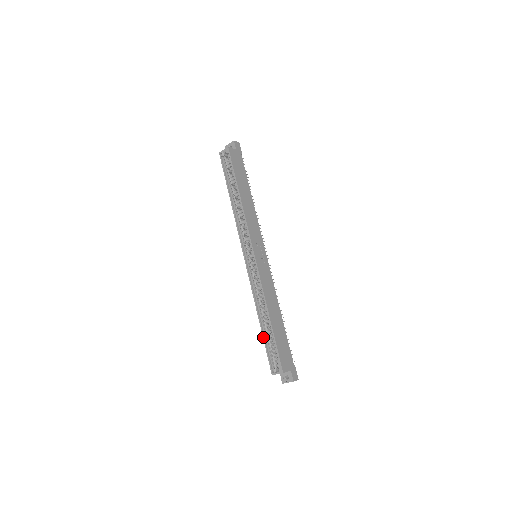
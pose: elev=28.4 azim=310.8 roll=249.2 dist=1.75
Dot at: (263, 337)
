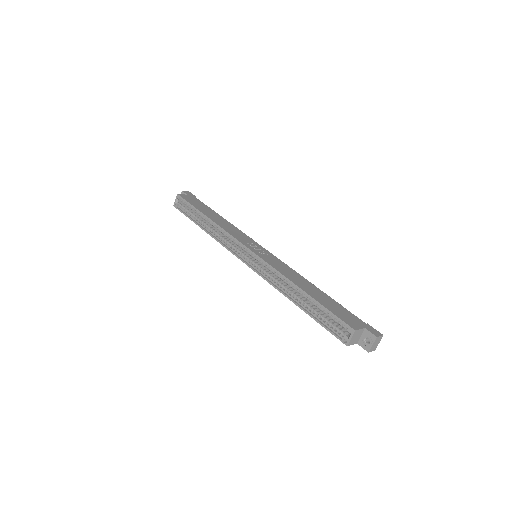
Dot at: (310, 316)
